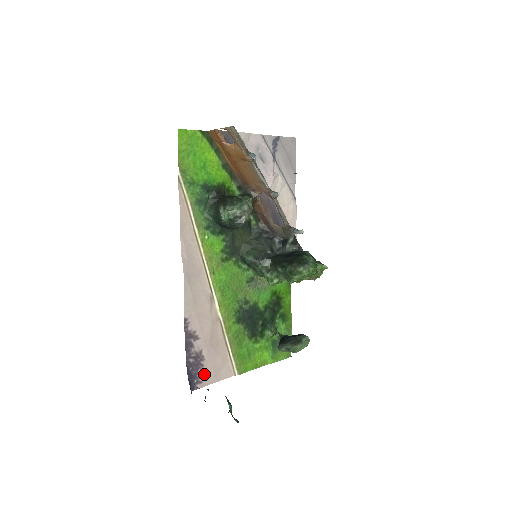
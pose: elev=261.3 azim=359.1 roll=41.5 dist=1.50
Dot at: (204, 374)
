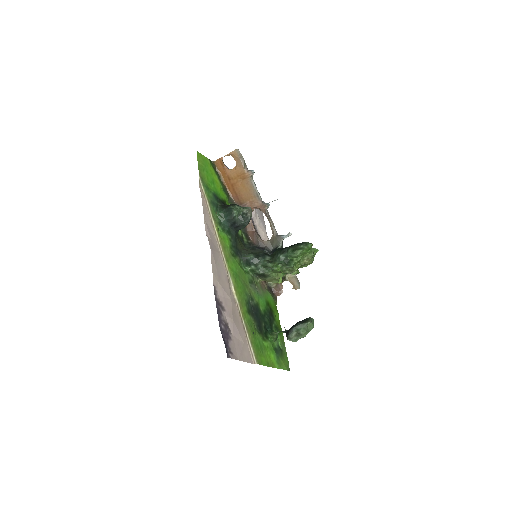
Dot at: (233, 347)
